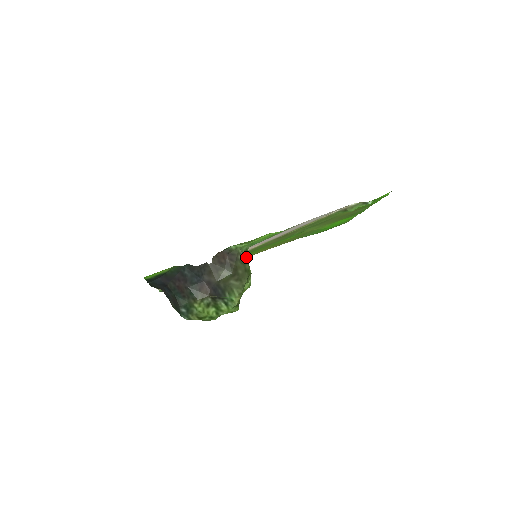
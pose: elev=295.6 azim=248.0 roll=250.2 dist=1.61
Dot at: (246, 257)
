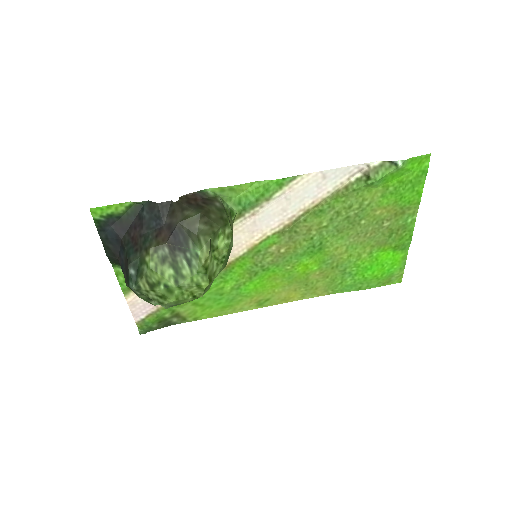
Dot at: (229, 217)
